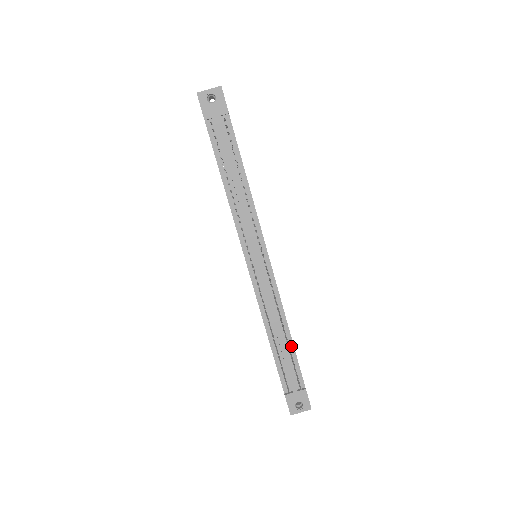
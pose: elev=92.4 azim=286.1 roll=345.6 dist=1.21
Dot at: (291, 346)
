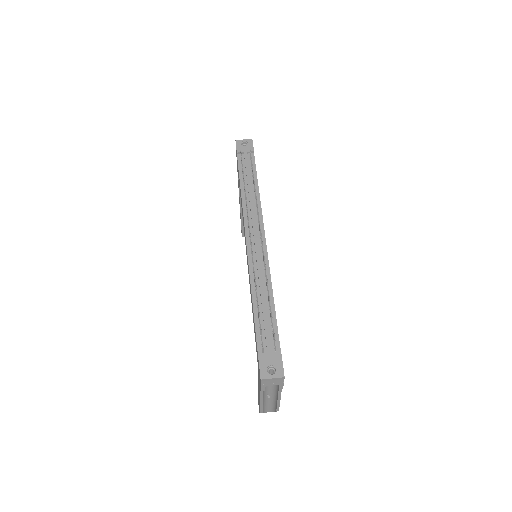
Dot at: (273, 310)
